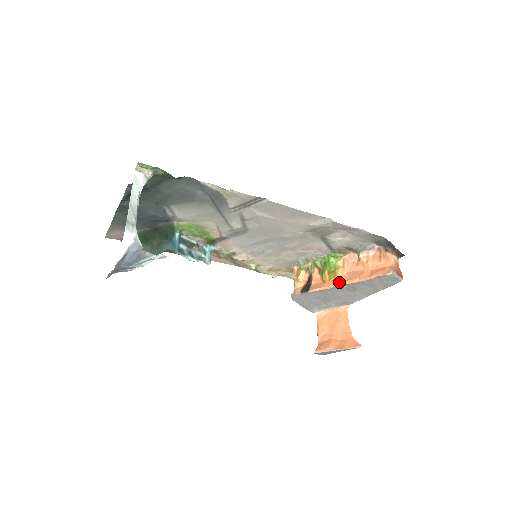
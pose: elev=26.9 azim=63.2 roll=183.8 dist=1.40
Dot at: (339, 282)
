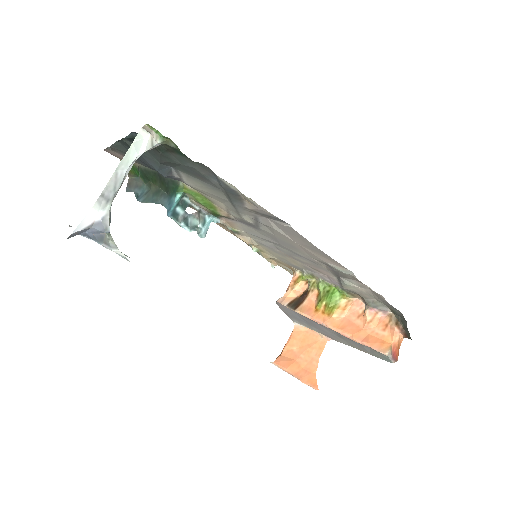
Dot at: (330, 324)
